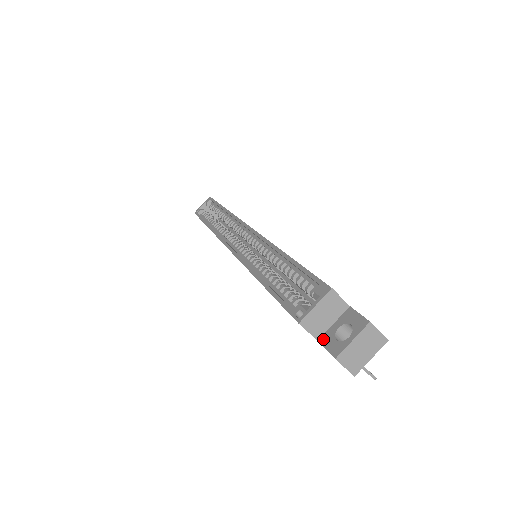
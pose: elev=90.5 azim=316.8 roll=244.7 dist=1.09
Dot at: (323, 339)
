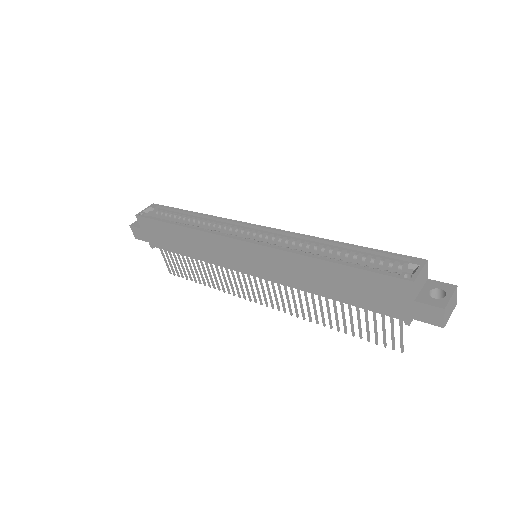
Dot at: (420, 299)
